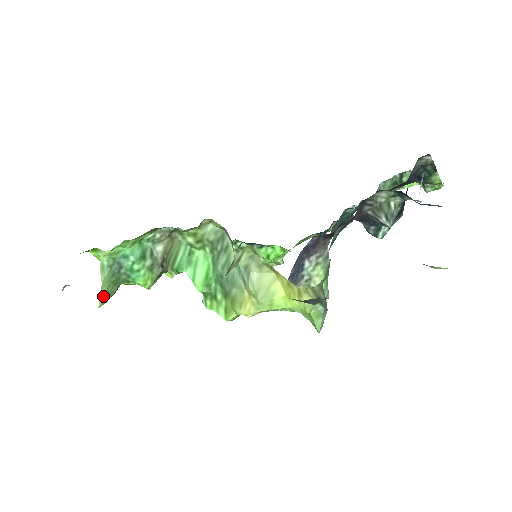
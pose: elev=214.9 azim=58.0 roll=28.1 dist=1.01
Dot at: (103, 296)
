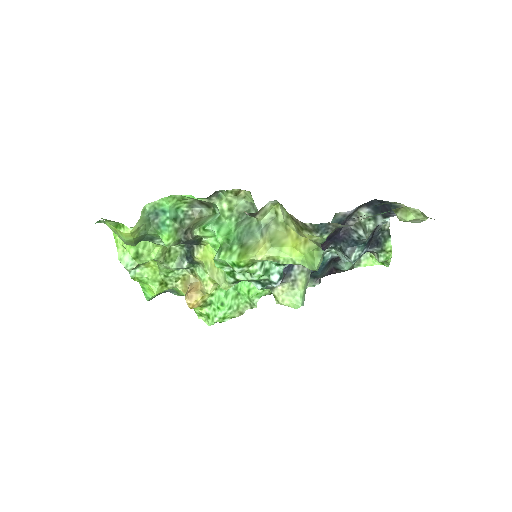
Dot at: (136, 228)
